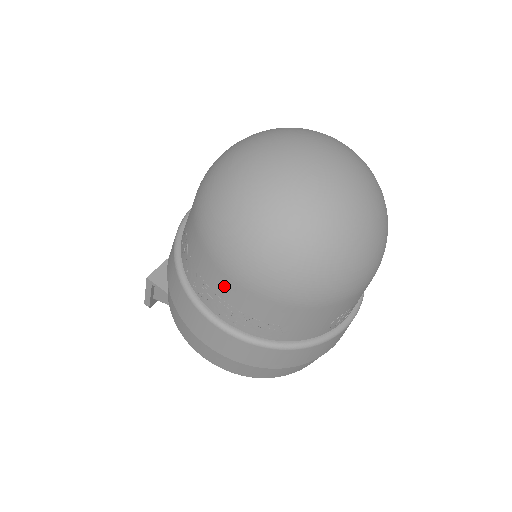
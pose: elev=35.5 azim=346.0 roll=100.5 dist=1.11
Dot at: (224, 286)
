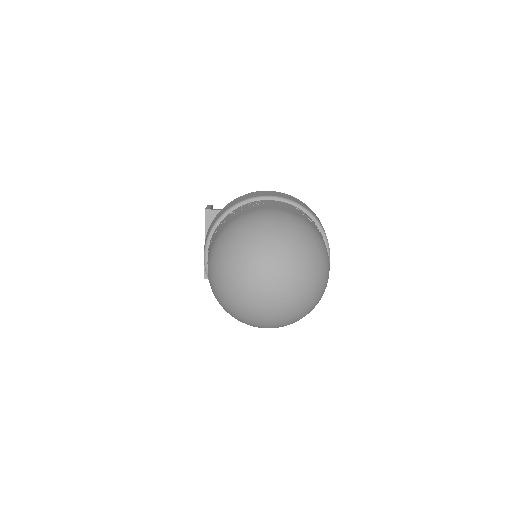
Dot at: occluded
